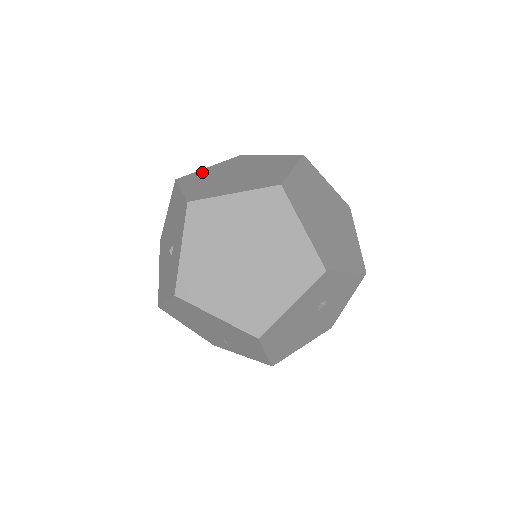
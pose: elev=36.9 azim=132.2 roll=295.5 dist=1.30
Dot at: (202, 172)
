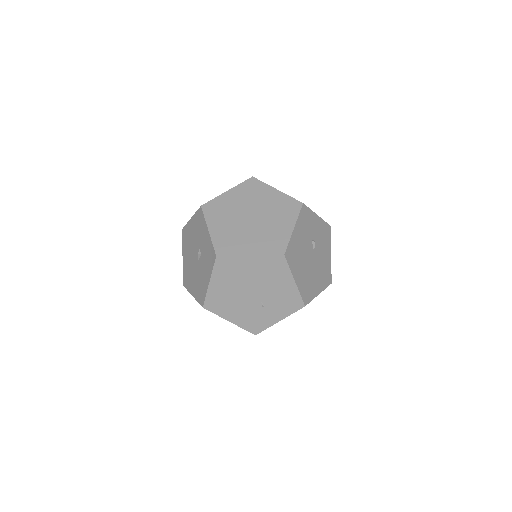
Dot at: occluded
